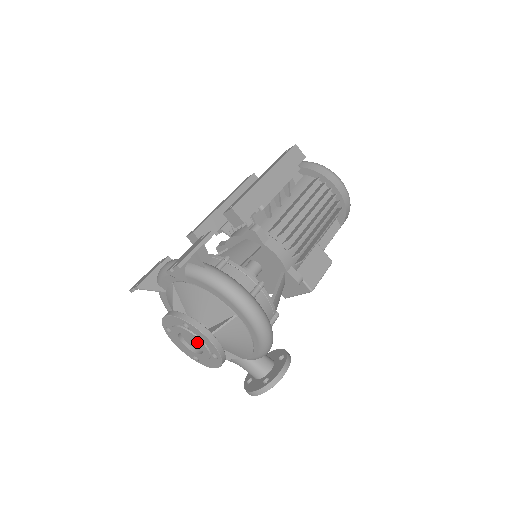
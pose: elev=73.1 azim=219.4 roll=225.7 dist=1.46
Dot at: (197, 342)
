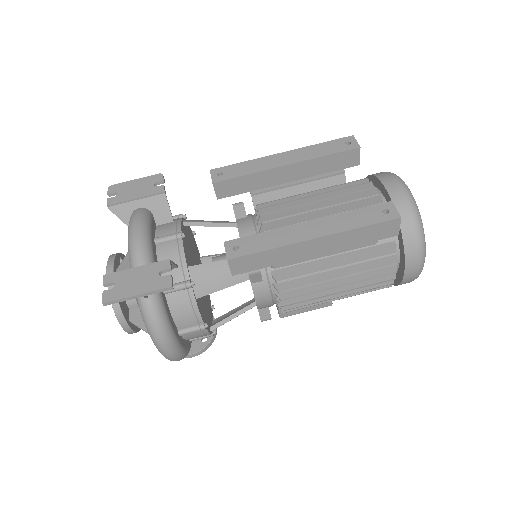
Dot at: occluded
